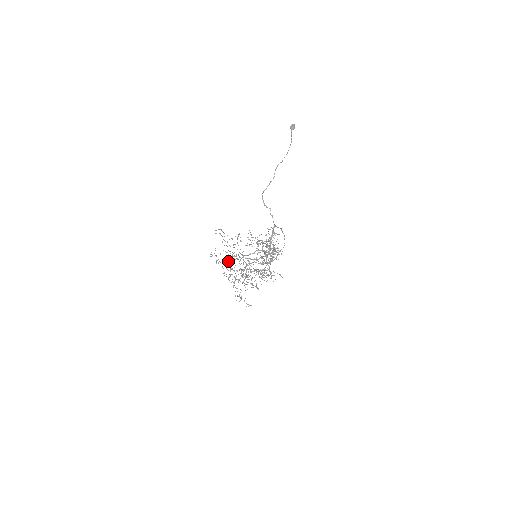
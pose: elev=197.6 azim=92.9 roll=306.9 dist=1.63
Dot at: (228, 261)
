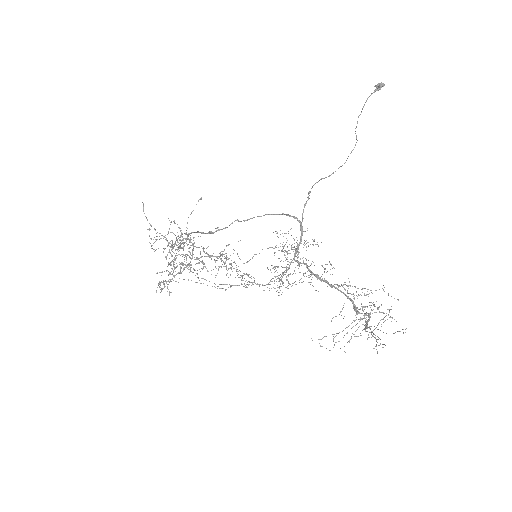
Dot at: (278, 295)
